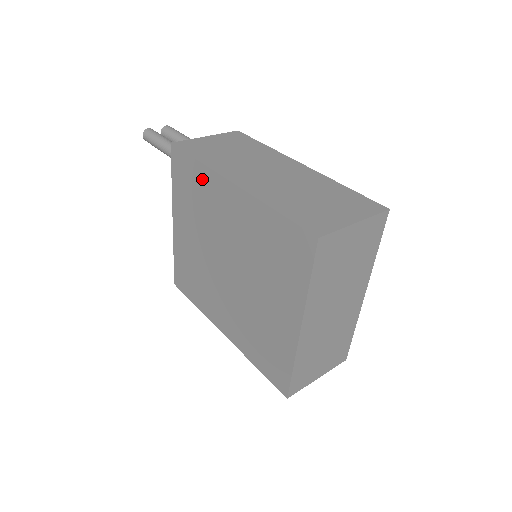
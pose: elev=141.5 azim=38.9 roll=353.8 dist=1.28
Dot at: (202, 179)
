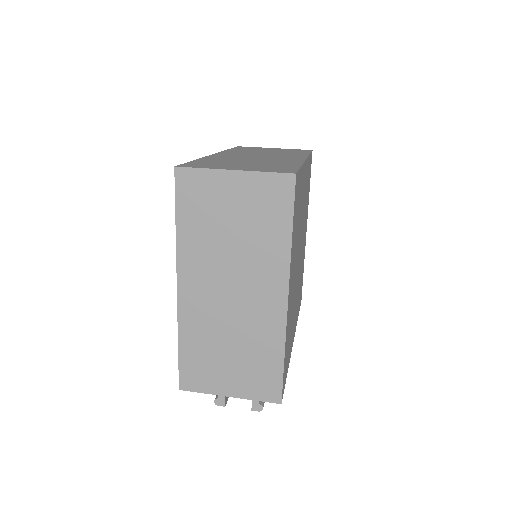
Dot at: occluded
